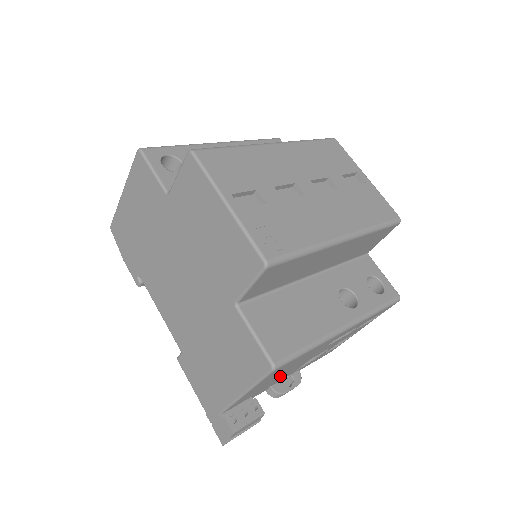
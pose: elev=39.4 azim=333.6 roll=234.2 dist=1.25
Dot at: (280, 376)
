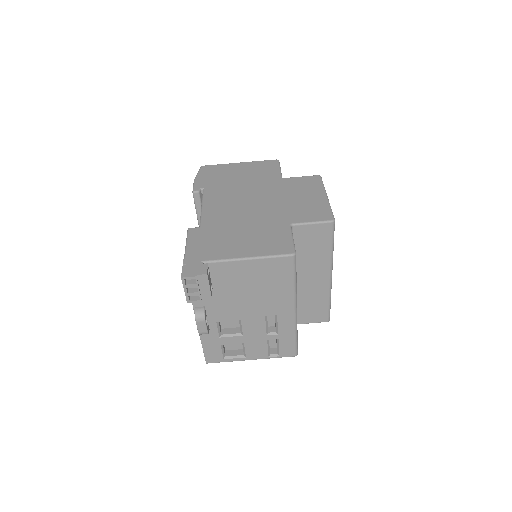
Dot at: (238, 294)
